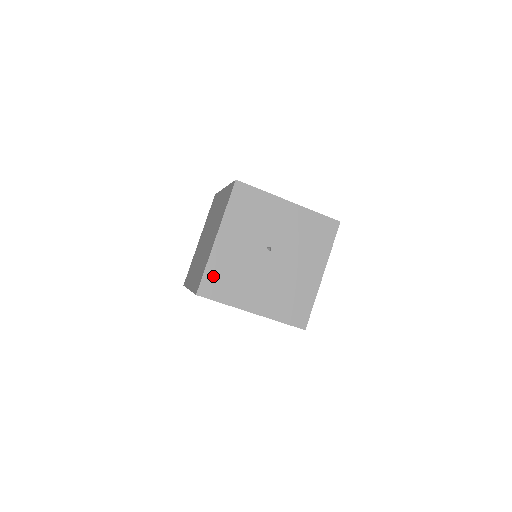
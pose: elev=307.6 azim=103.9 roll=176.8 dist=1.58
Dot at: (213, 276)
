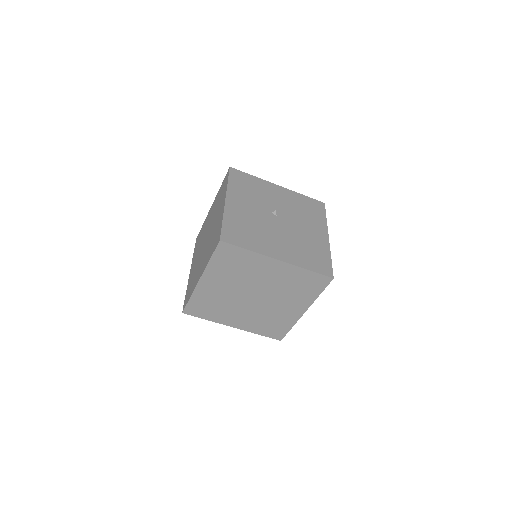
Dot at: (231, 228)
